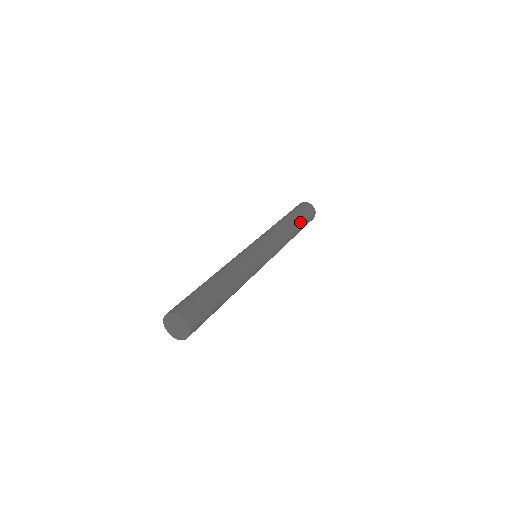
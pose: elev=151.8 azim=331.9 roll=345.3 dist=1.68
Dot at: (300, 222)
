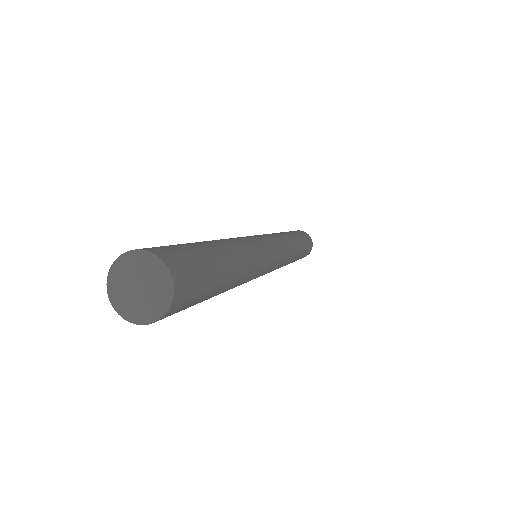
Dot at: (290, 232)
